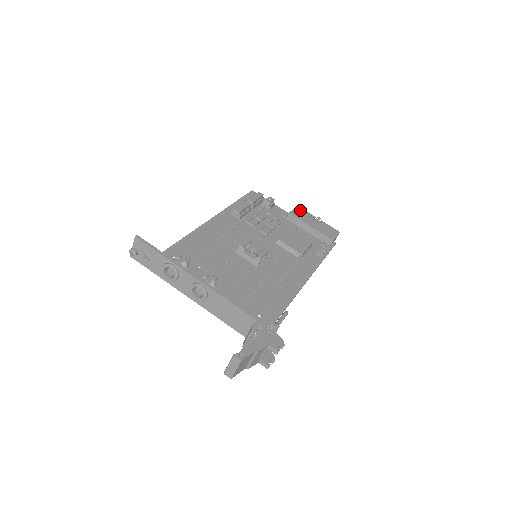
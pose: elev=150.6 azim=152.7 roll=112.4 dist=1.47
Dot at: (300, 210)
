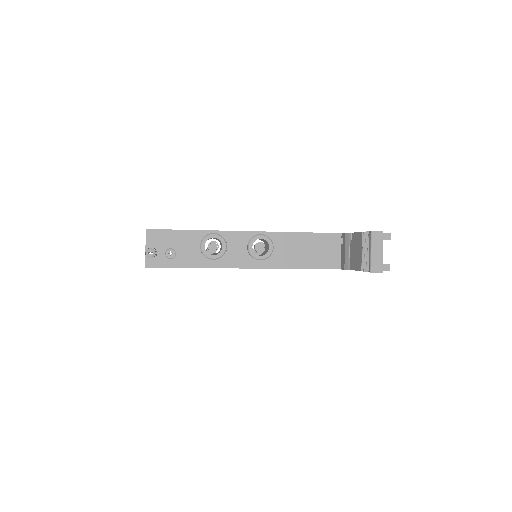
Dot at: occluded
